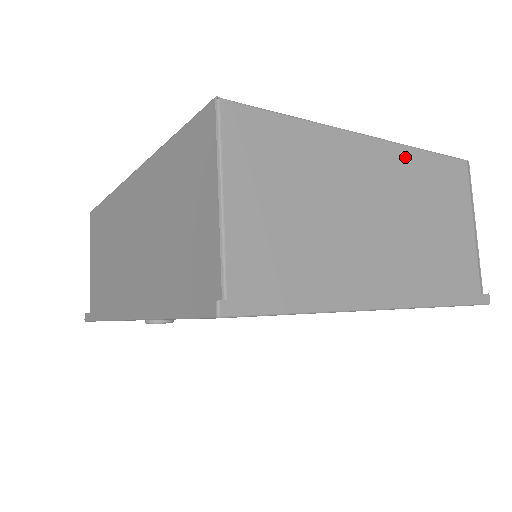
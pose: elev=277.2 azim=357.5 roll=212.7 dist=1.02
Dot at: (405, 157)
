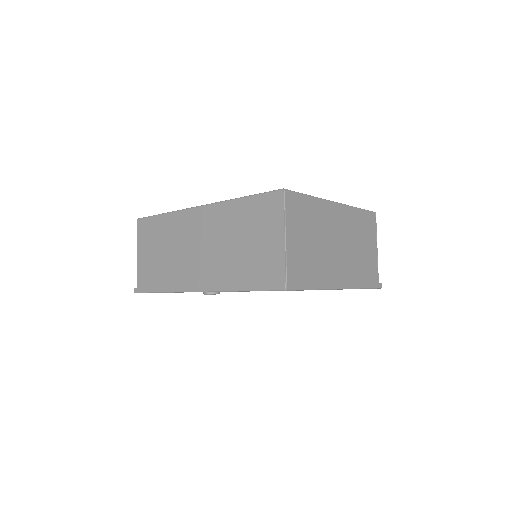
Dot at: (350, 212)
